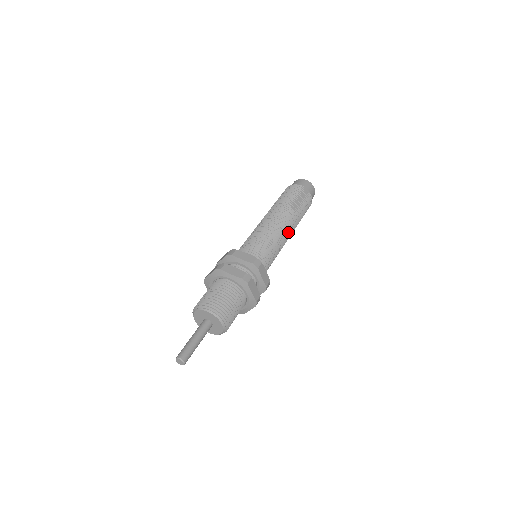
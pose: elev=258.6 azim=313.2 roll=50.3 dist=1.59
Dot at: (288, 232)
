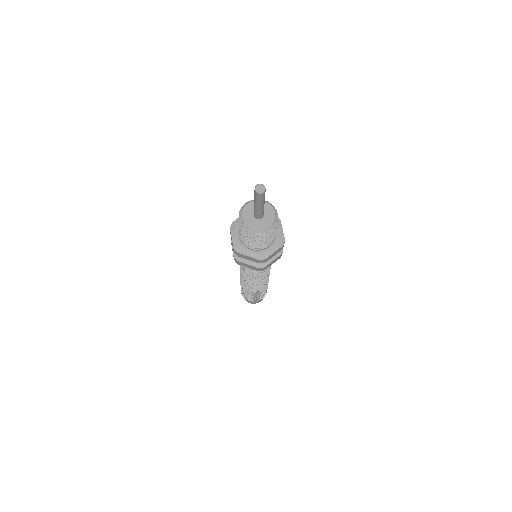
Dot at: occluded
